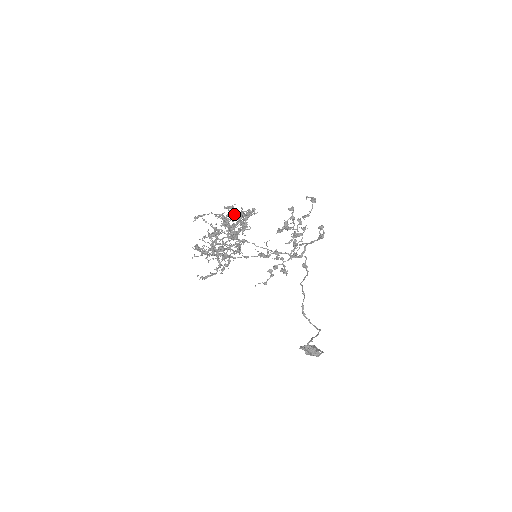
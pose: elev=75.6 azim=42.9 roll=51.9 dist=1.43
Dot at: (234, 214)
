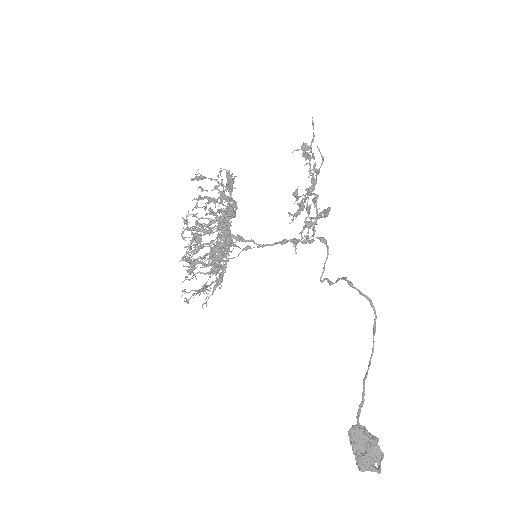
Dot at: (202, 257)
